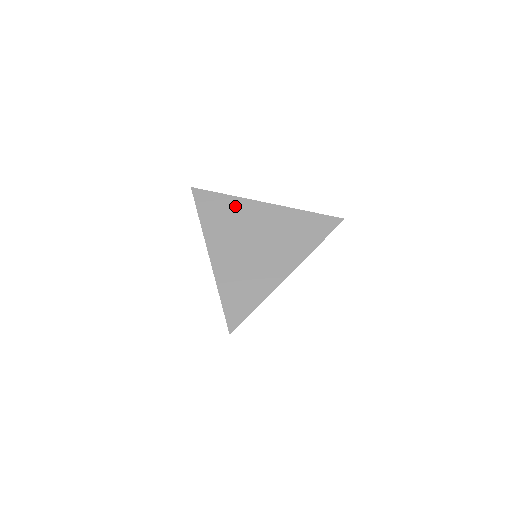
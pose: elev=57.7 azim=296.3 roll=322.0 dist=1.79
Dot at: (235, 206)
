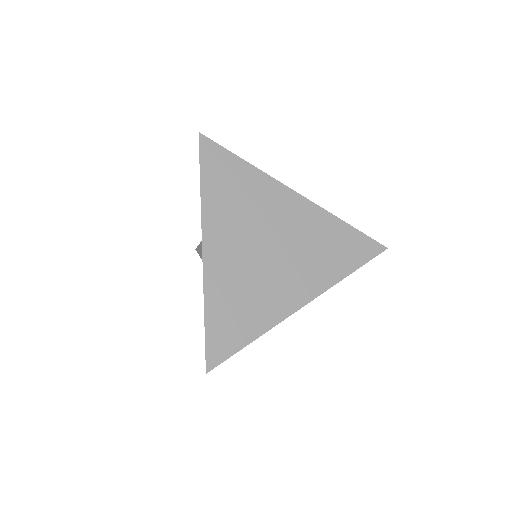
Dot at: (255, 183)
